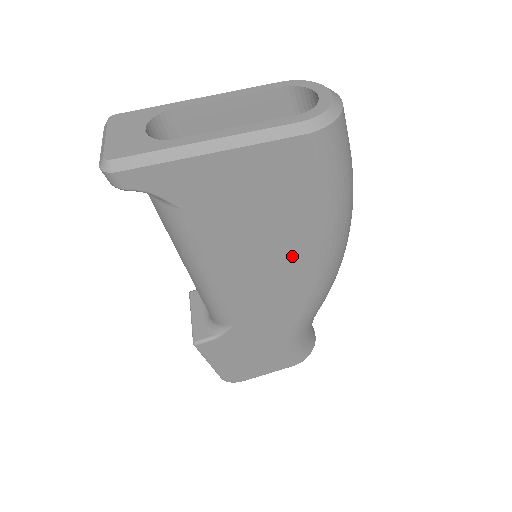
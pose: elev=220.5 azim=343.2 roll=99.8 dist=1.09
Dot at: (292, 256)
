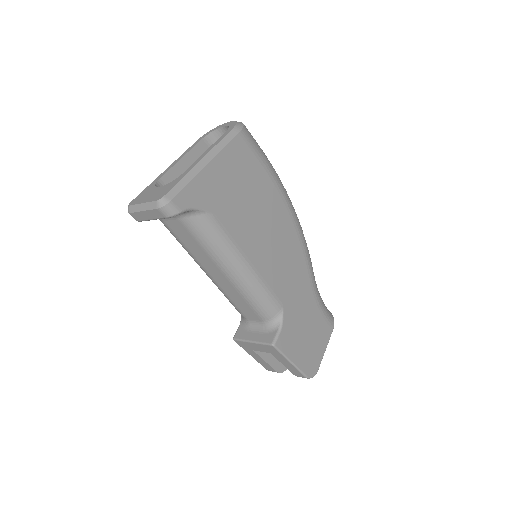
Dot at: (278, 222)
